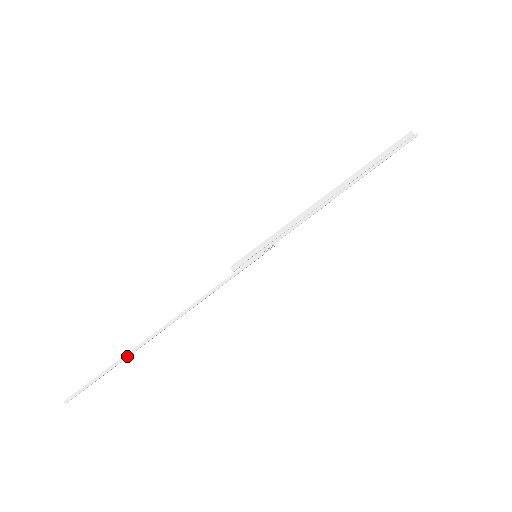
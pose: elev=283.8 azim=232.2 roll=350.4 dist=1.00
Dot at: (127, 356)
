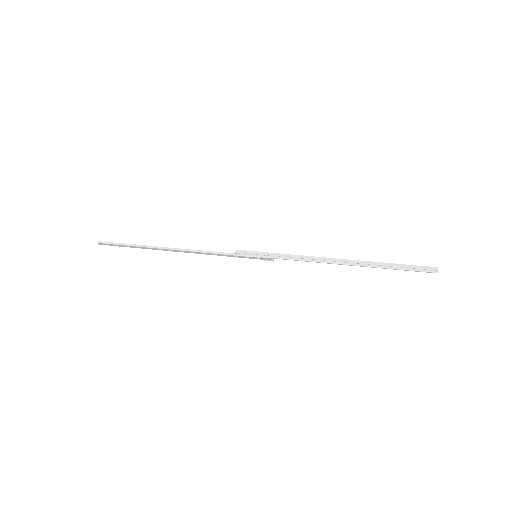
Dot at: (143, 246)
